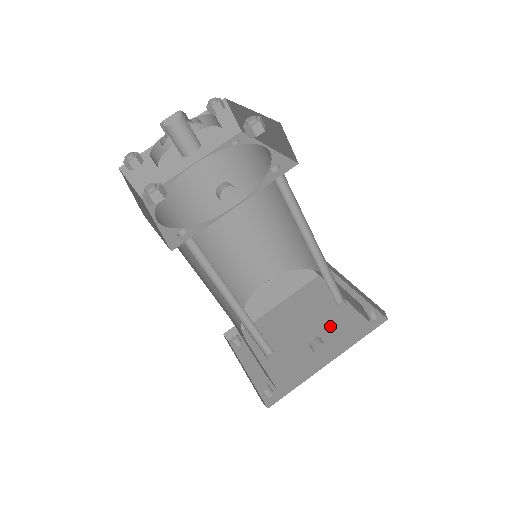
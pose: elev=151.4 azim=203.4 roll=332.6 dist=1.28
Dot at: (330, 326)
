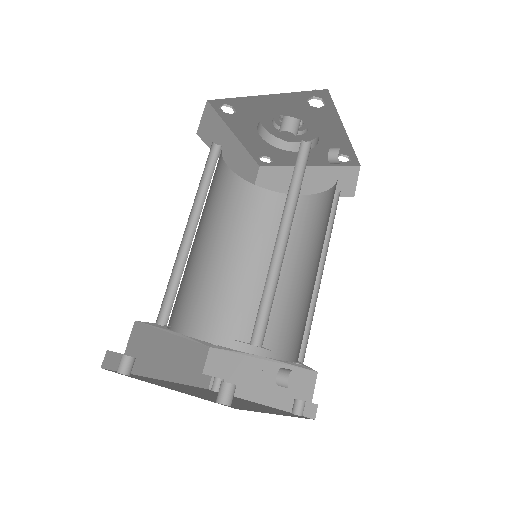
Dot at: occluded
